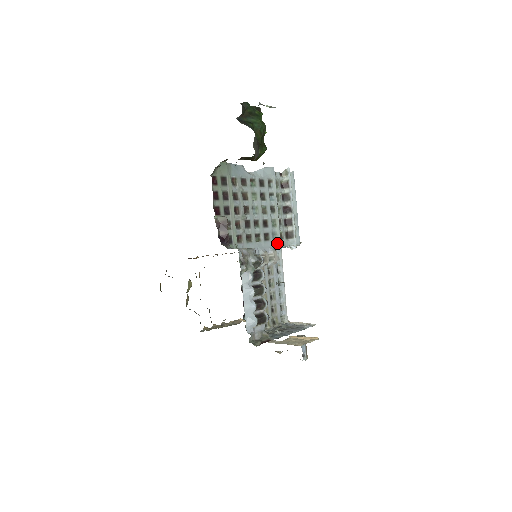
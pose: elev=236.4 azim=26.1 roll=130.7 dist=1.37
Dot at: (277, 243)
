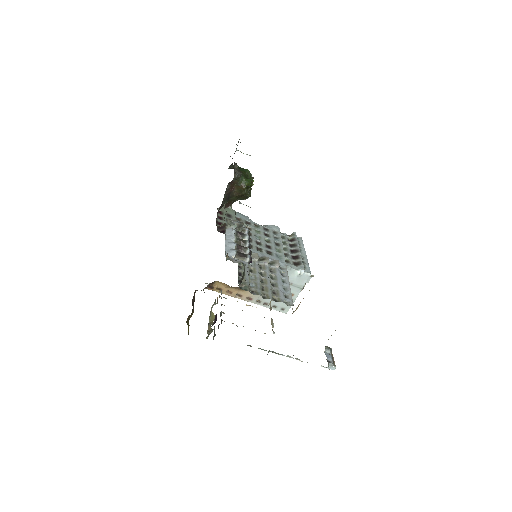
Dot at: (282, 261)
